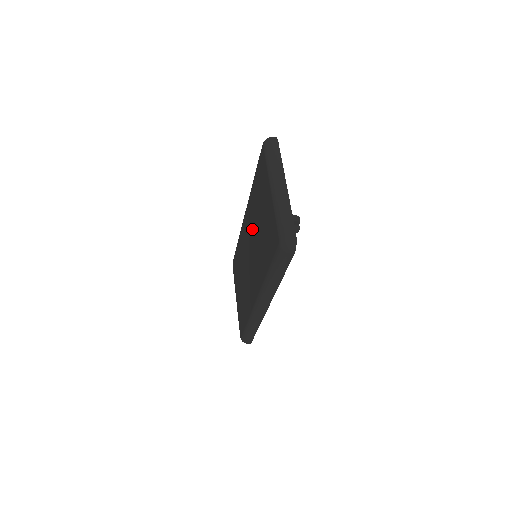
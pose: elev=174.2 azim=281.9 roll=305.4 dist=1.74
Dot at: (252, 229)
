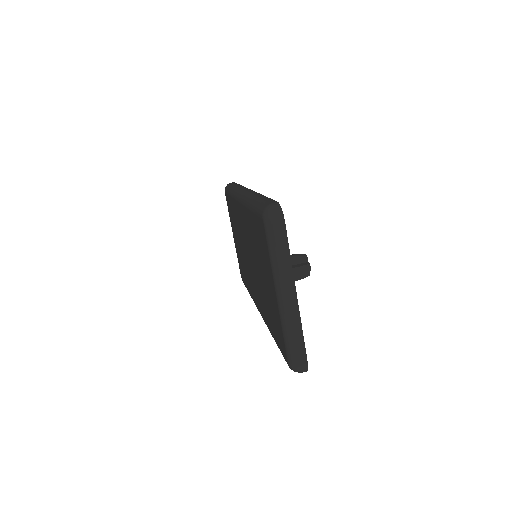
Dot at: (250, 248)
